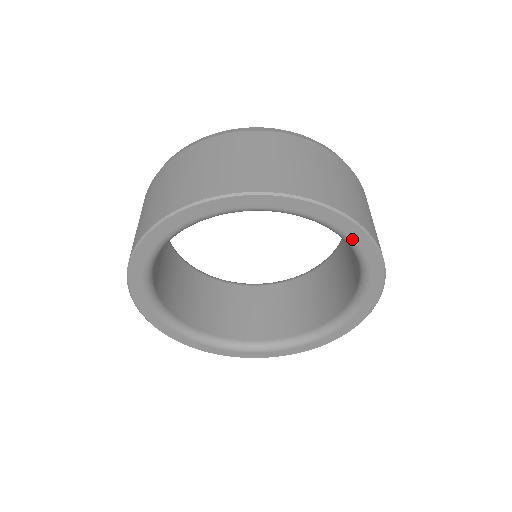
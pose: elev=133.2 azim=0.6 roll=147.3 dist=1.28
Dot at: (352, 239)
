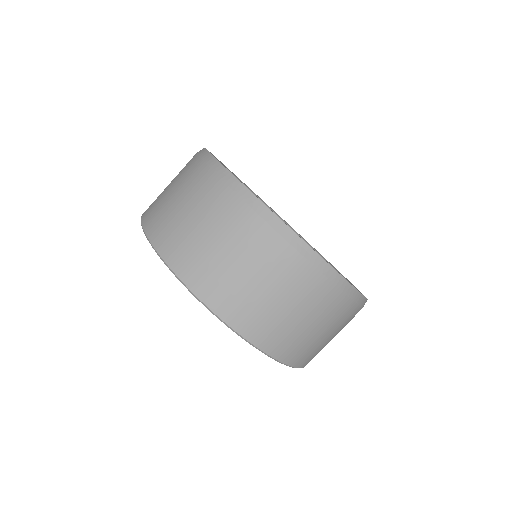
Dot at: occluded
